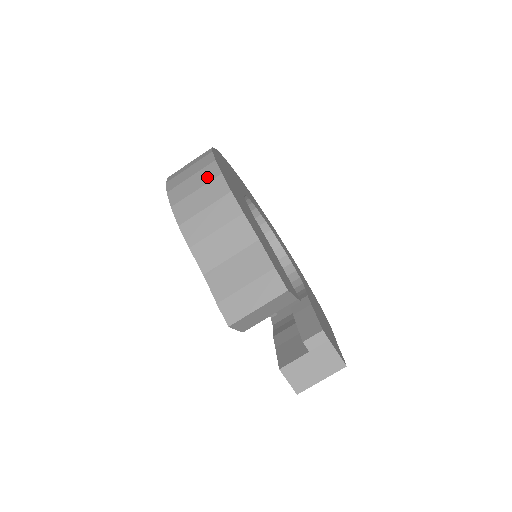
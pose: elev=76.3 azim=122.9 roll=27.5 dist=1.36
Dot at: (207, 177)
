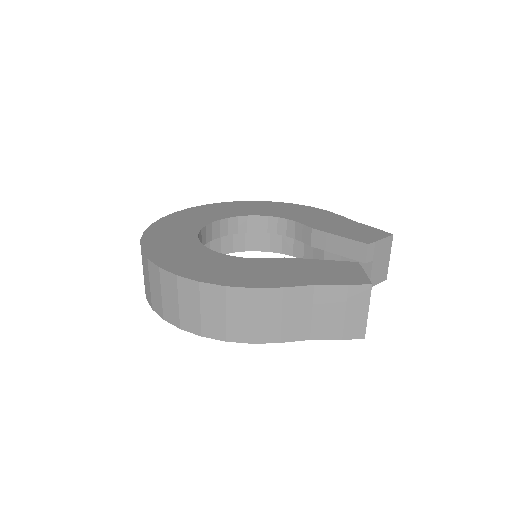
Dot at: (217, 299)
